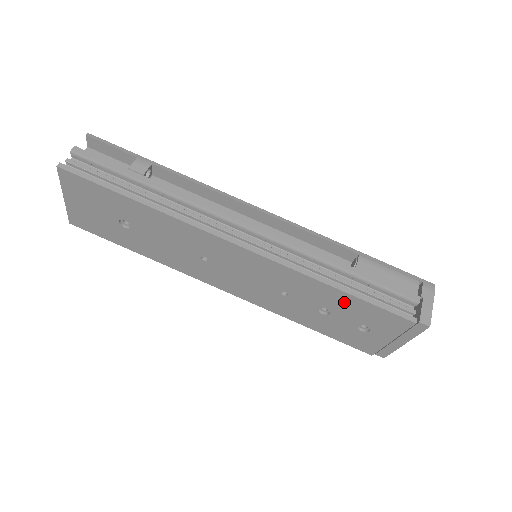
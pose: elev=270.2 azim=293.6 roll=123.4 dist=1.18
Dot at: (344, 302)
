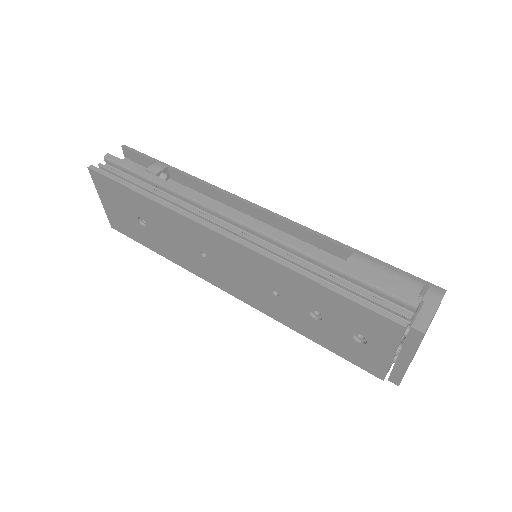
Dot at: (328, 300)
